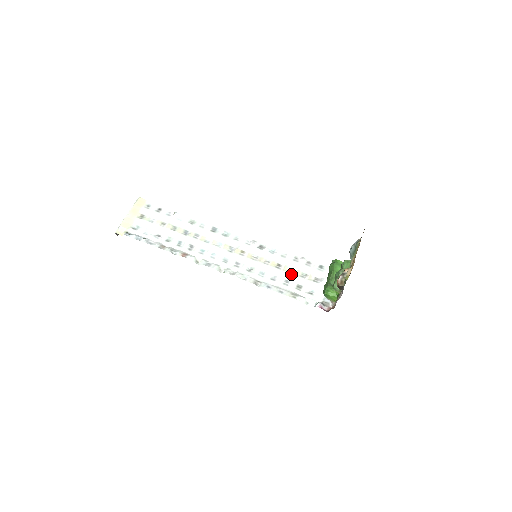
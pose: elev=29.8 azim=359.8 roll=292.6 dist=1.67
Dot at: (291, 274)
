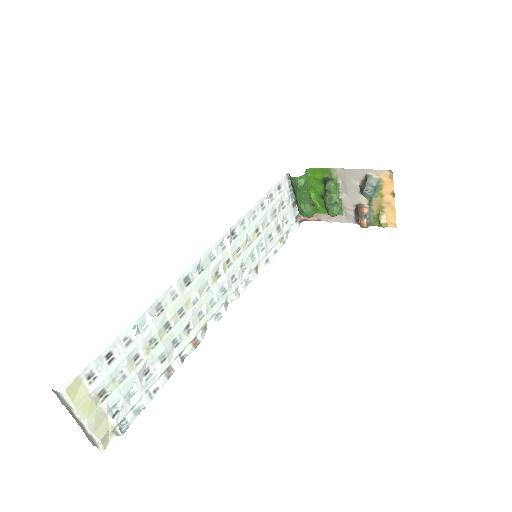
Dot at: (269, 226)
